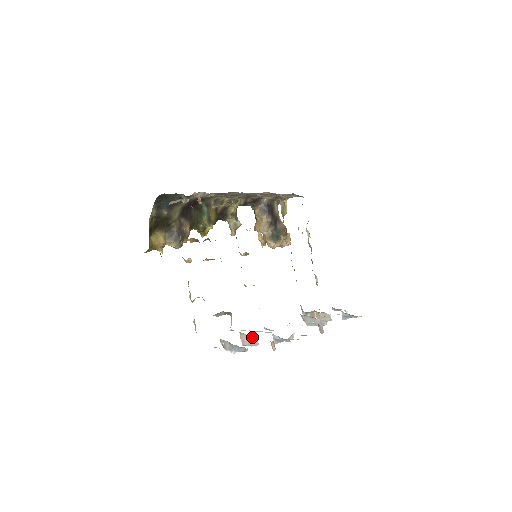
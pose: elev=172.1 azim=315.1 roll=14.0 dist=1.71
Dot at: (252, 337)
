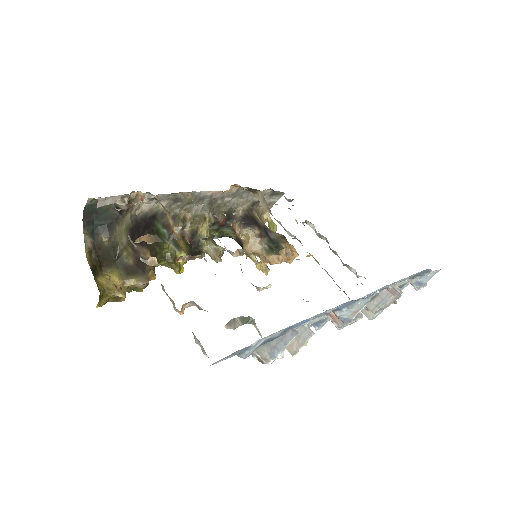
Dot at: (298, 328)
